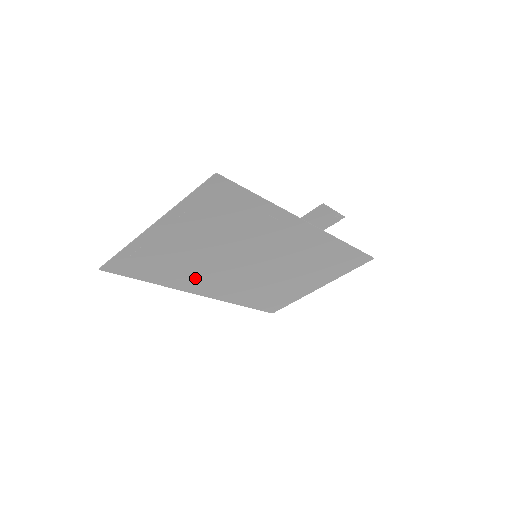
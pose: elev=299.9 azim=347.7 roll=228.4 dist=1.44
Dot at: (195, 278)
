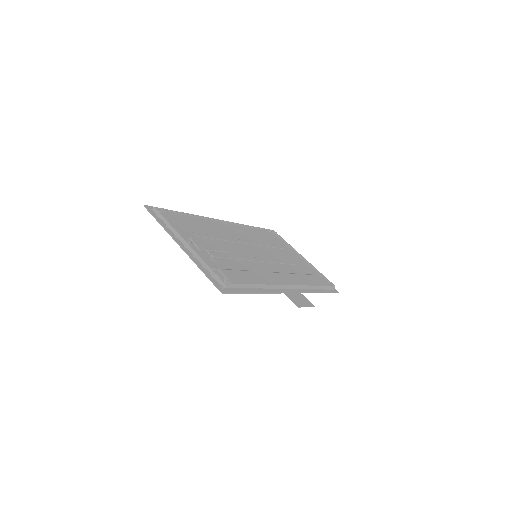
Dot at: occluded
